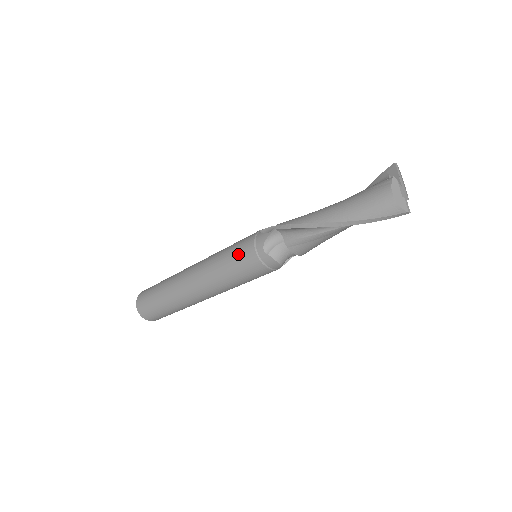
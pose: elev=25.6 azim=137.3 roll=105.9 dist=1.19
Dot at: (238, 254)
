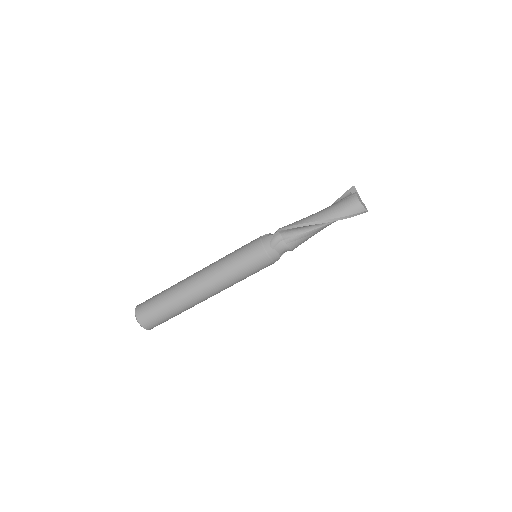
Dot at: (248, 253)
